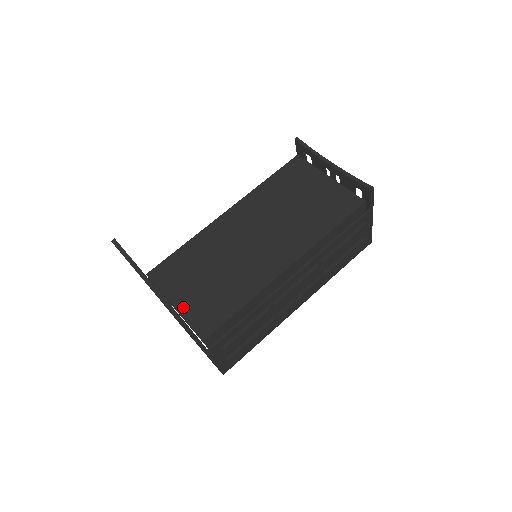
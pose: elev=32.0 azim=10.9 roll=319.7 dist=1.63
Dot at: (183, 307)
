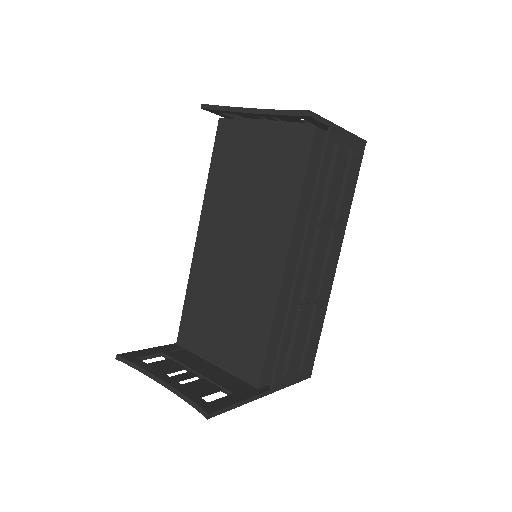
Dot at: (222, 362)
